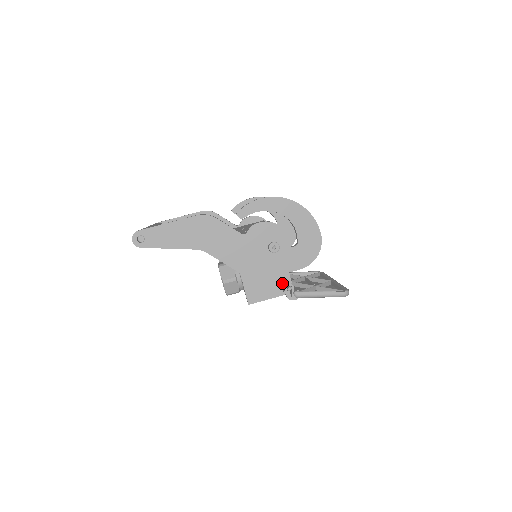
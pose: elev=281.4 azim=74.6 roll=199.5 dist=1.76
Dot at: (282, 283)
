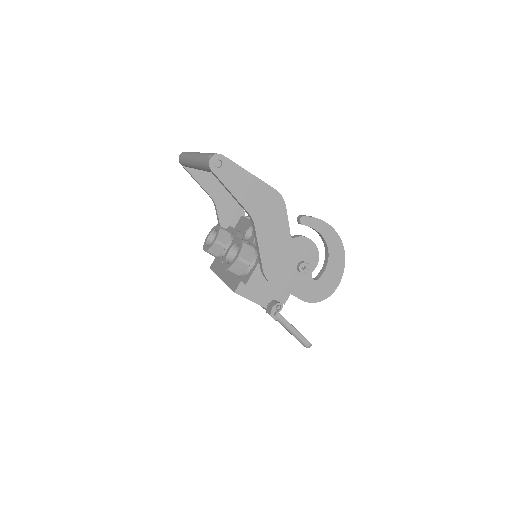
Dot at: (278, 299)
